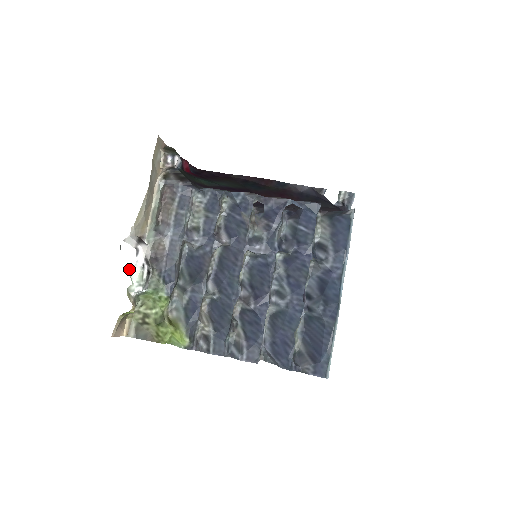
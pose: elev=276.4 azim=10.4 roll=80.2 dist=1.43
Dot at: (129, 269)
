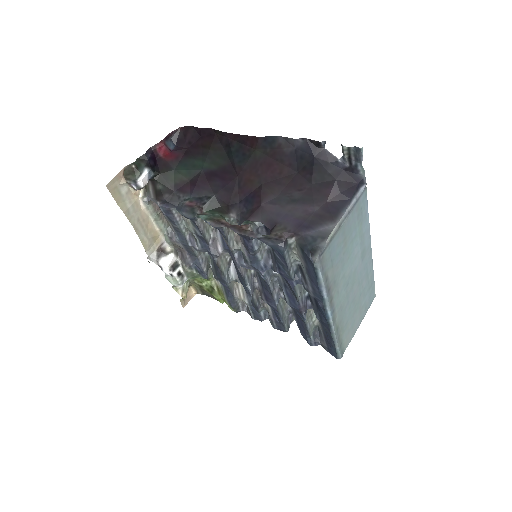
Dot at: occluded
